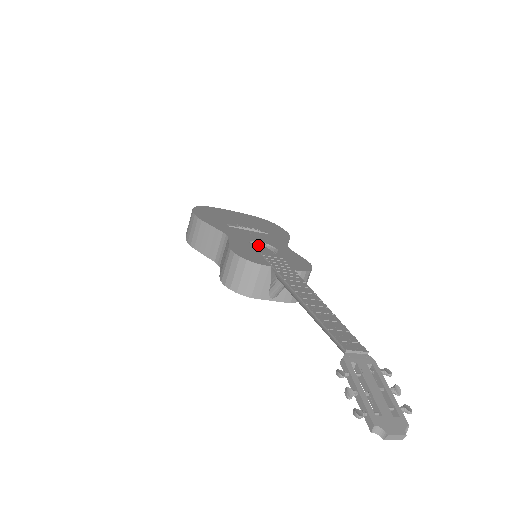
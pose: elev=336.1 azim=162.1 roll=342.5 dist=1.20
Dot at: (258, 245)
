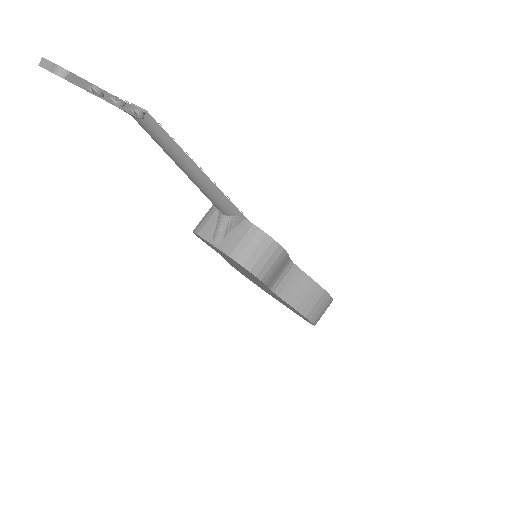
Dot at: occluded
